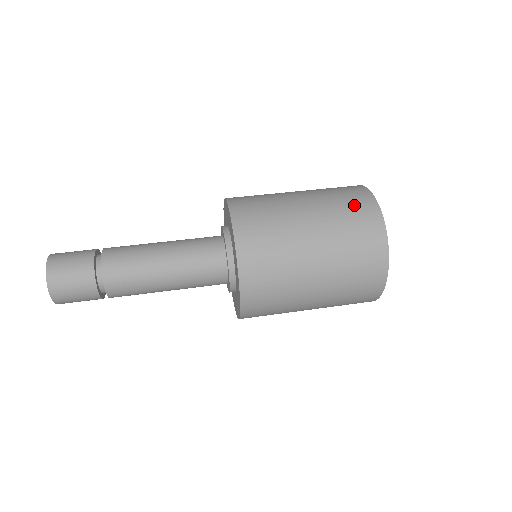
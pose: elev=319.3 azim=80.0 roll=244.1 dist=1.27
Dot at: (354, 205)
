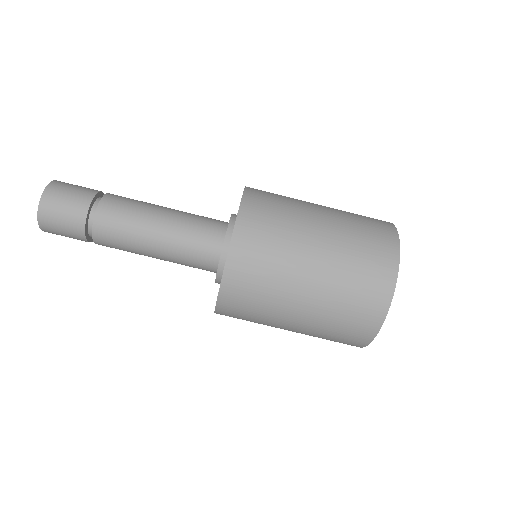
Dot at: (372, 255)
